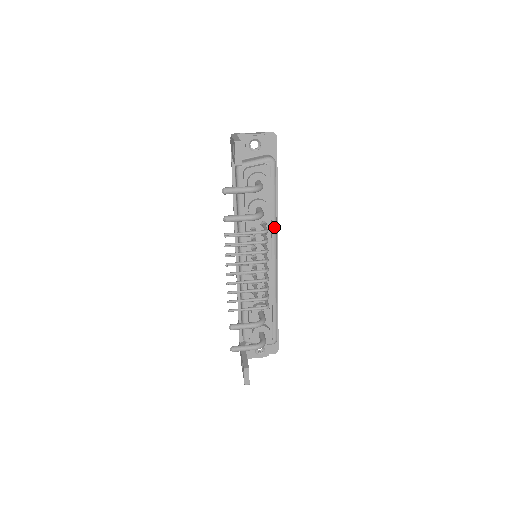
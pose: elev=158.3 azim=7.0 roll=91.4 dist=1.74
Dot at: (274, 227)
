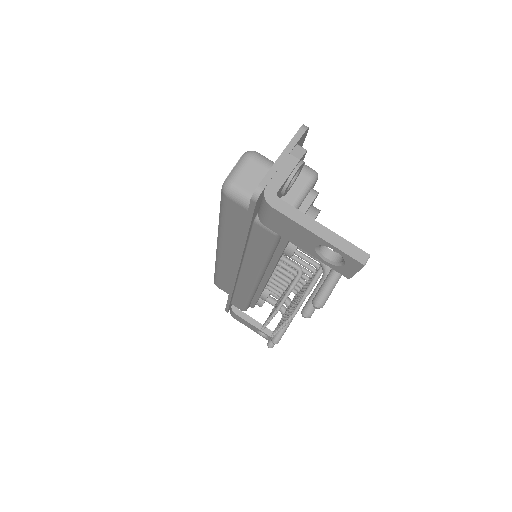
Dot at: occluded
